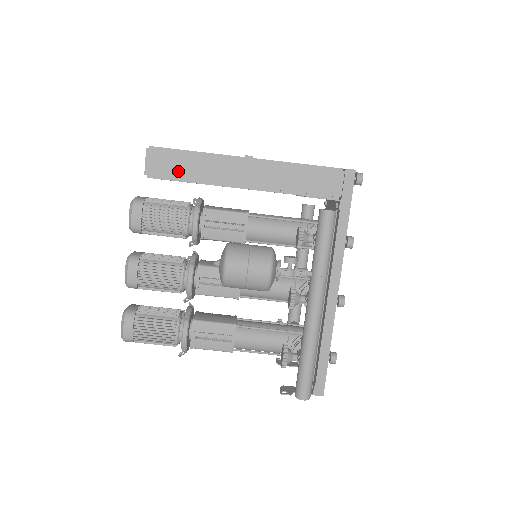
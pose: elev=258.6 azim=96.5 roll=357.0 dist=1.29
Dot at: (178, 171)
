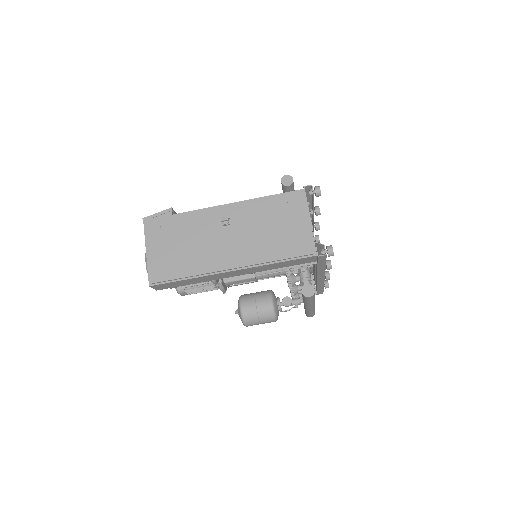
Dot at: (181, 285)
